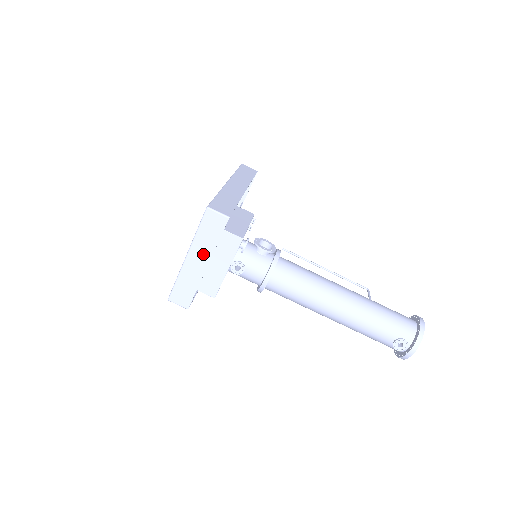
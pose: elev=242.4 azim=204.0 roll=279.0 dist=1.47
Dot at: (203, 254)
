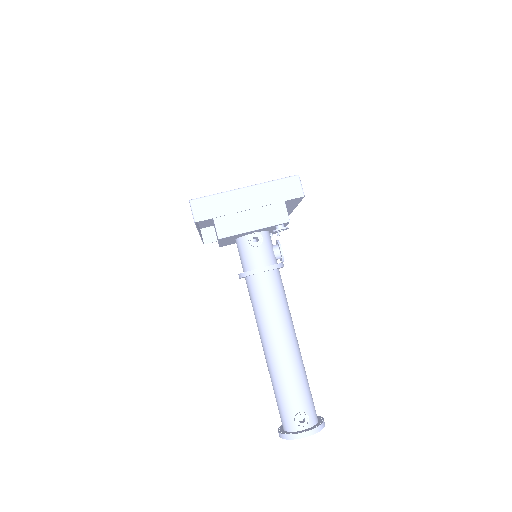
Dot at: (258, 198)
